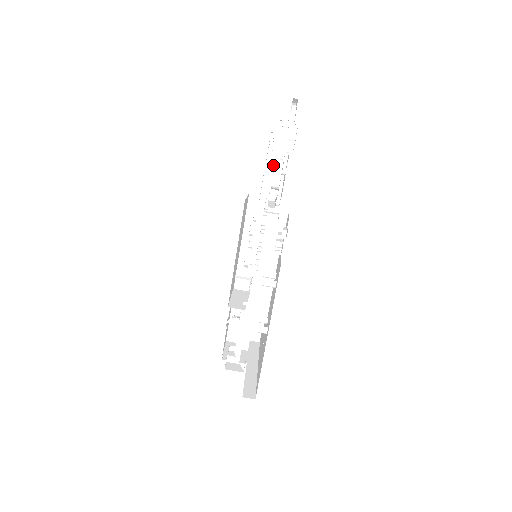
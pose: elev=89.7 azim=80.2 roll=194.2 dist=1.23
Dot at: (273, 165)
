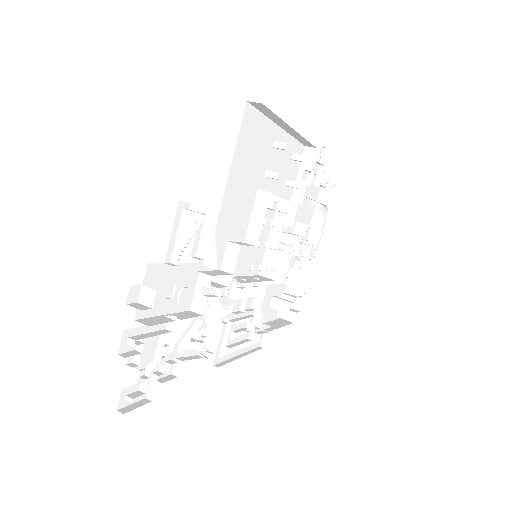
Dot at: (301, 230)
